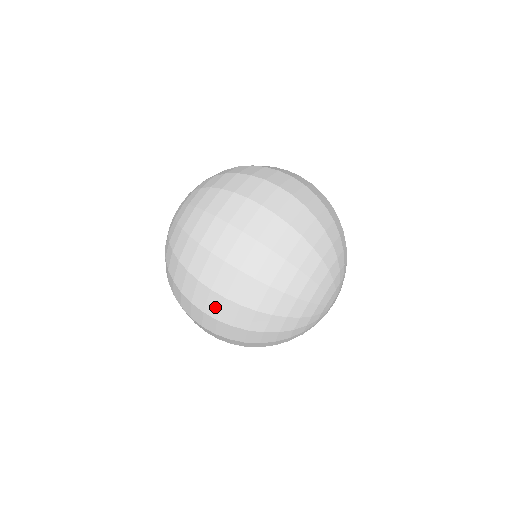
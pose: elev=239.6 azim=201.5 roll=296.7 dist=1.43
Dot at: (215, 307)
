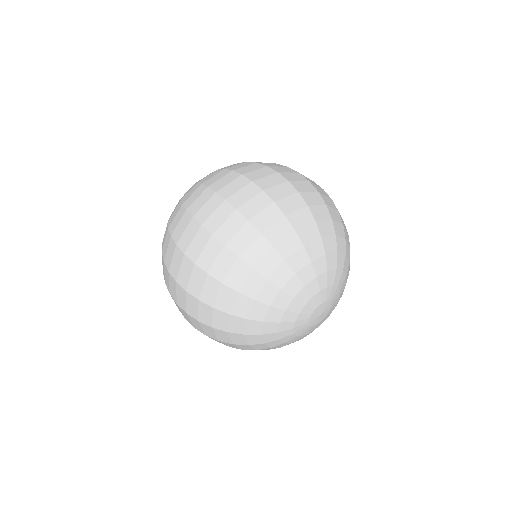
Dot at: (219, 219)
